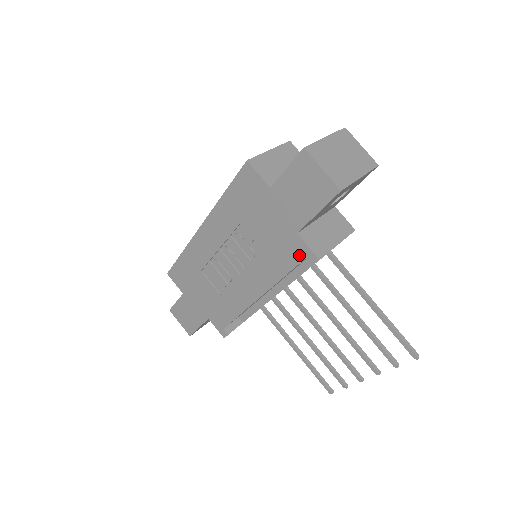
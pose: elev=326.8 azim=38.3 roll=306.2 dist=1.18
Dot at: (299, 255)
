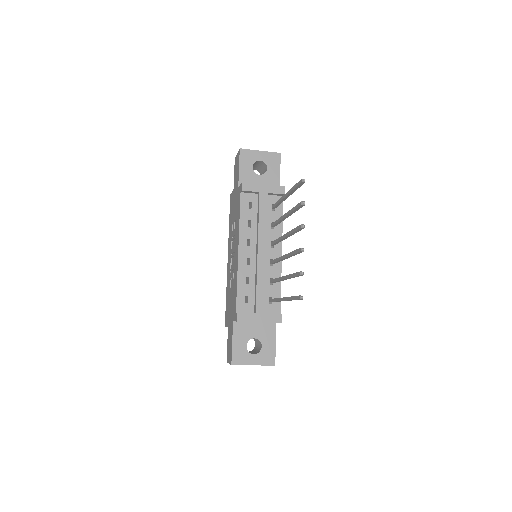
Dot at: (240, 195)
